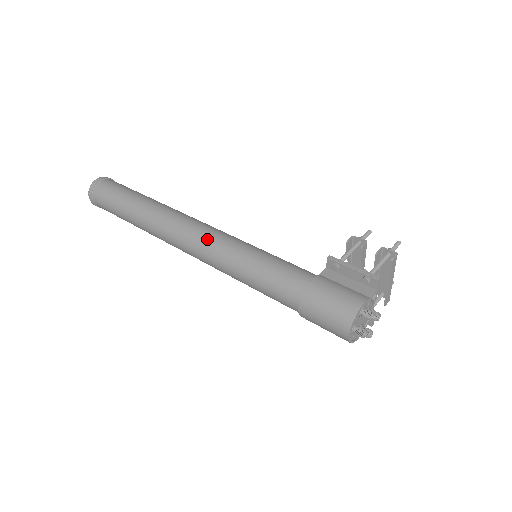
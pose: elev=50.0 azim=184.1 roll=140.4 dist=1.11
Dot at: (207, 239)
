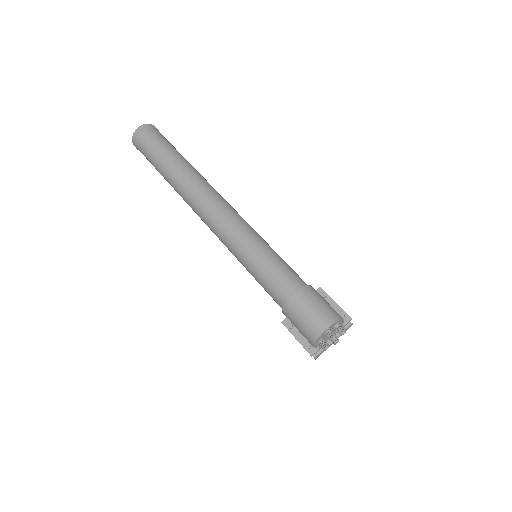
Dot at: (239, 215)
